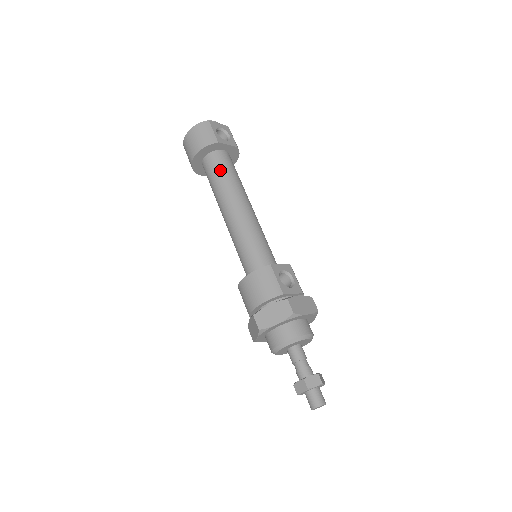
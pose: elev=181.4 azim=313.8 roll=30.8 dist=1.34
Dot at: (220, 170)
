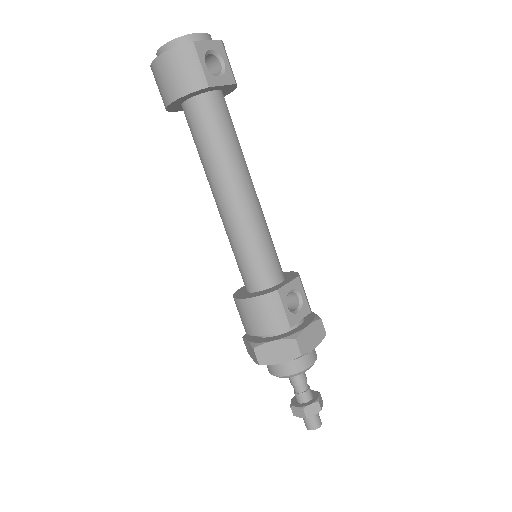
Dot at: (211, 131)
